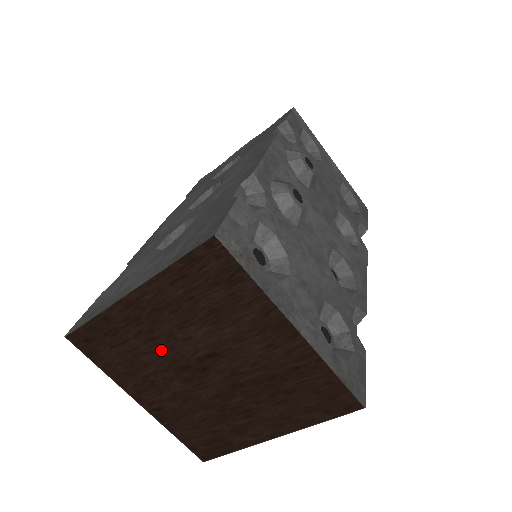
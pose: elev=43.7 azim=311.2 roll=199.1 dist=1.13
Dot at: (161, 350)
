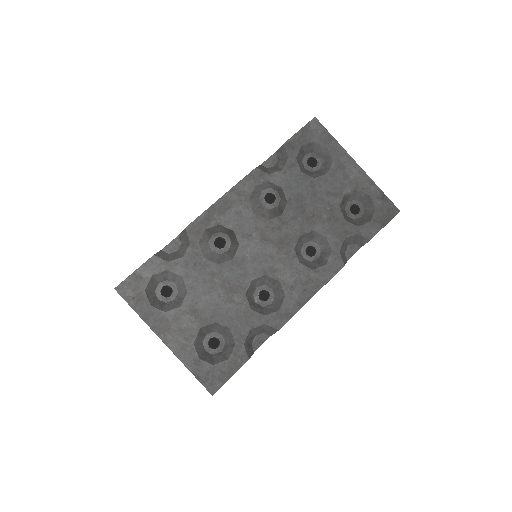
Dot at: occluded
